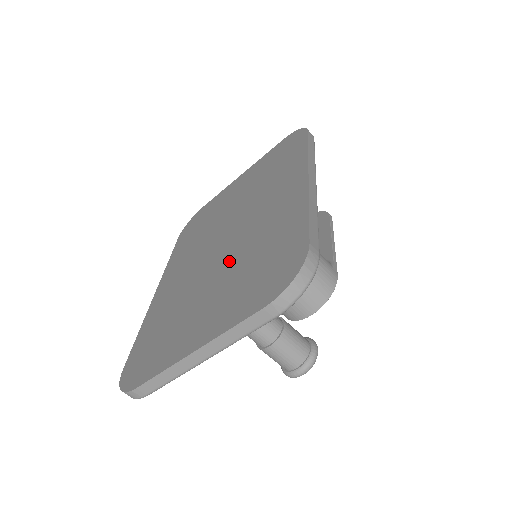
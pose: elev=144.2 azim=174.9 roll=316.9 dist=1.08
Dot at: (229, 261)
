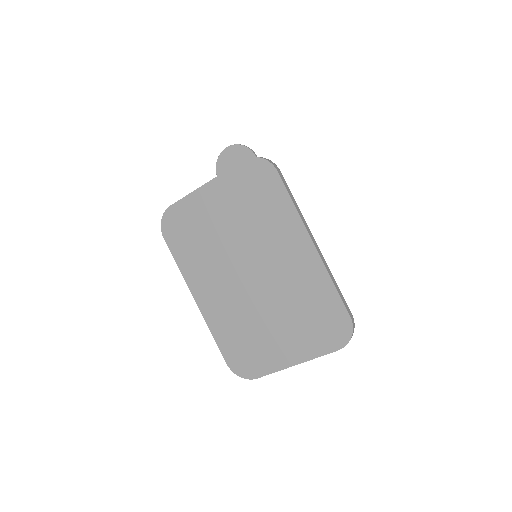
Dot at: (277, 303)
